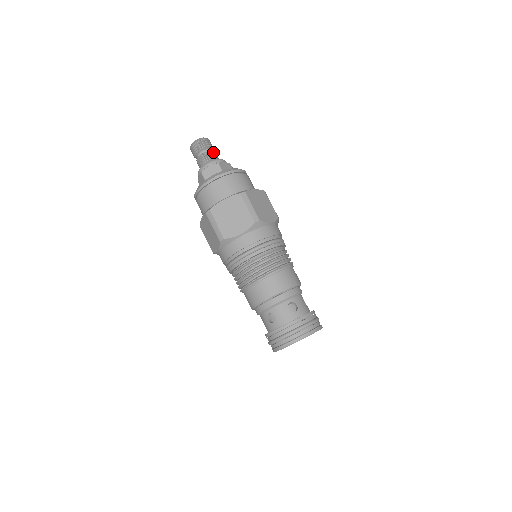
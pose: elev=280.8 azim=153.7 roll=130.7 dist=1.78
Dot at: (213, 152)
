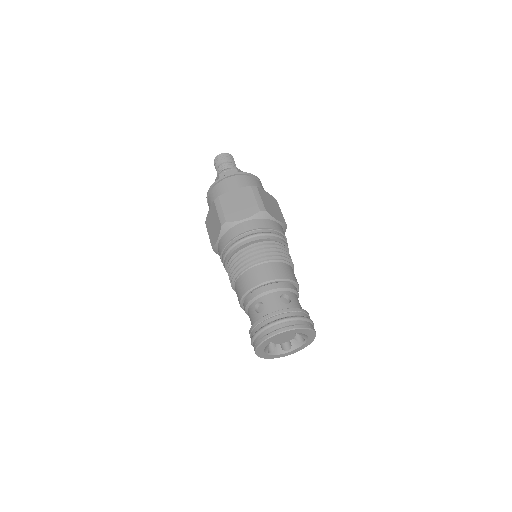
Dot at: (225, 164)
